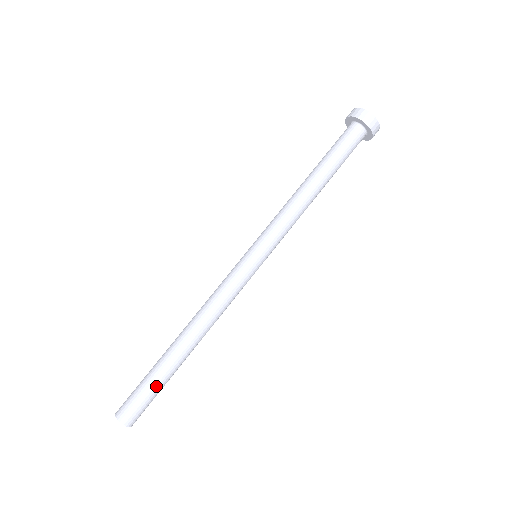
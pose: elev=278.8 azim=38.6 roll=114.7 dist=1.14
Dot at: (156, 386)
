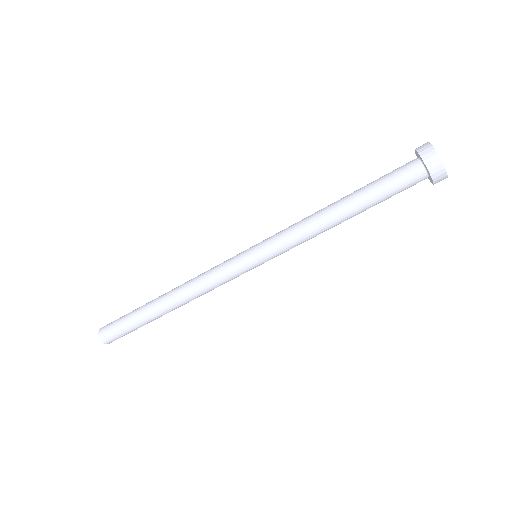
Dot at: (134, 326)
